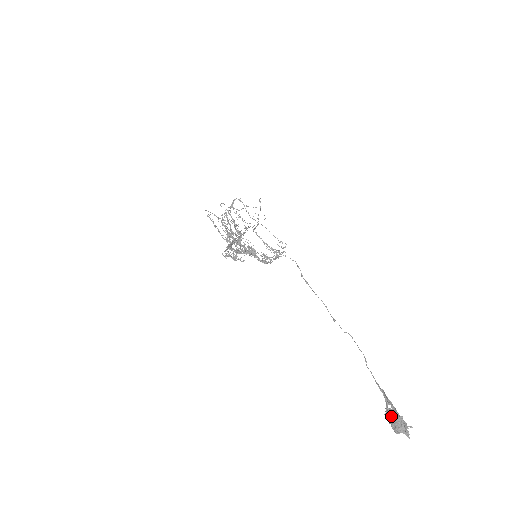
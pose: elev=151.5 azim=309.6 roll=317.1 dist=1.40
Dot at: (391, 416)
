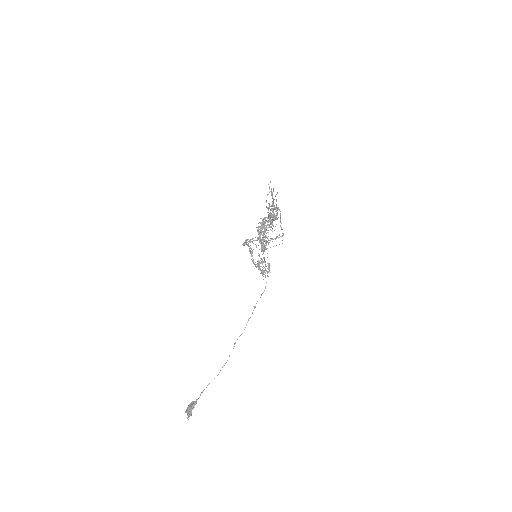
Dot at: (190, 406)
